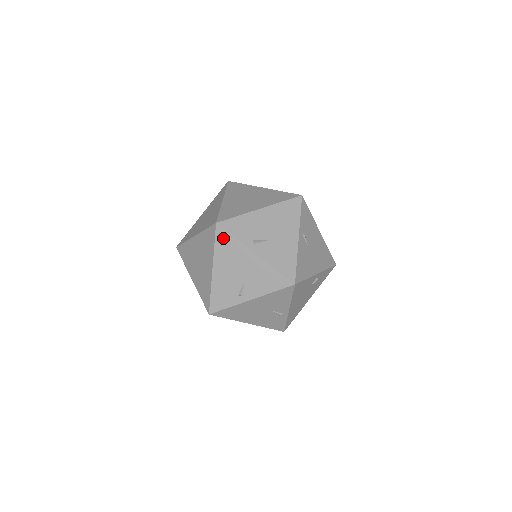
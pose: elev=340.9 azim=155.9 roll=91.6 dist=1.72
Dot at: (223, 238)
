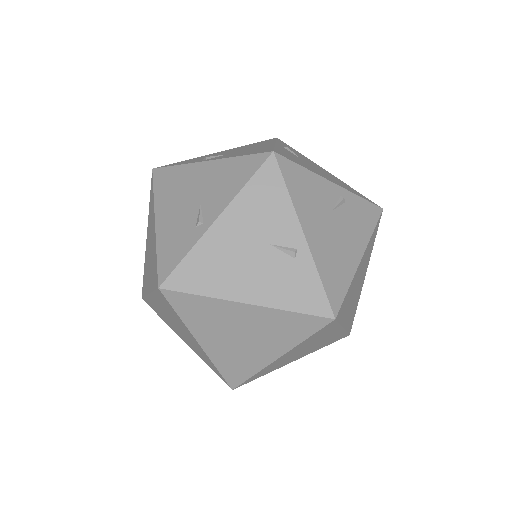
Dot at: (163, 177)
